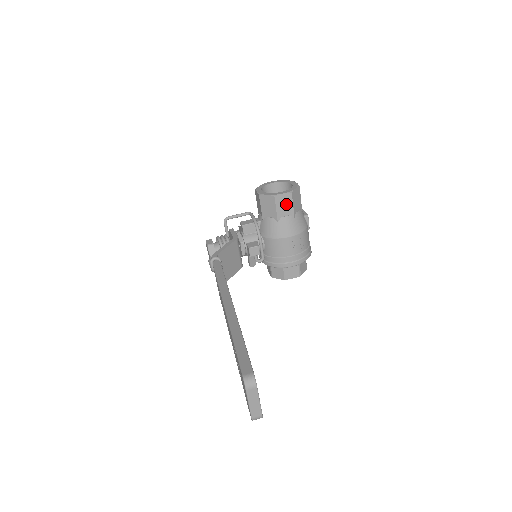
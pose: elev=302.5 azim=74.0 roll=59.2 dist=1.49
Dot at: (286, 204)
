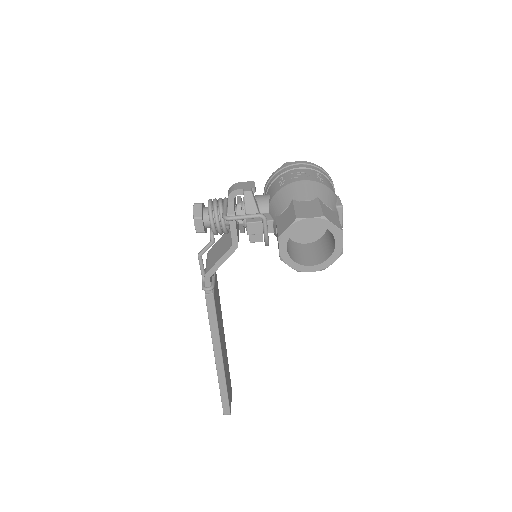
Dot at: occluded
